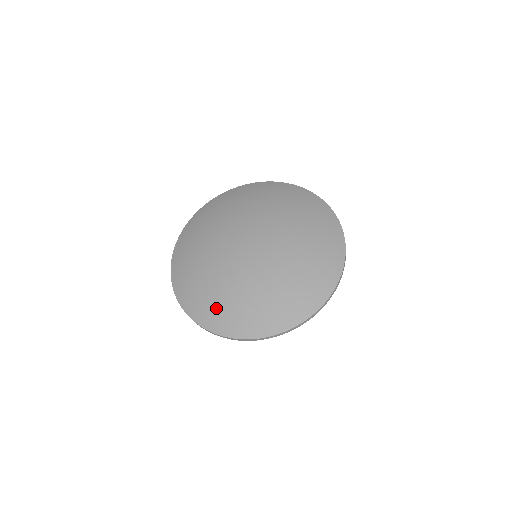
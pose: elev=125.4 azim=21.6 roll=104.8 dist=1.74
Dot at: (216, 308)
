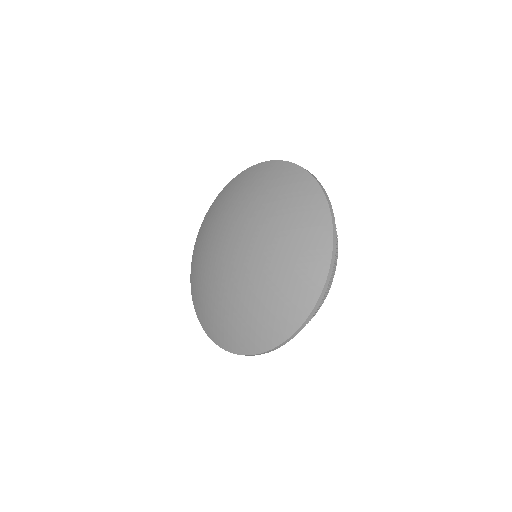
Dot at: (255, 326)
